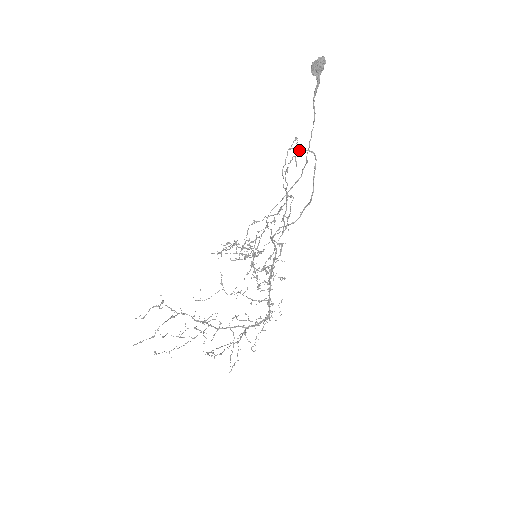
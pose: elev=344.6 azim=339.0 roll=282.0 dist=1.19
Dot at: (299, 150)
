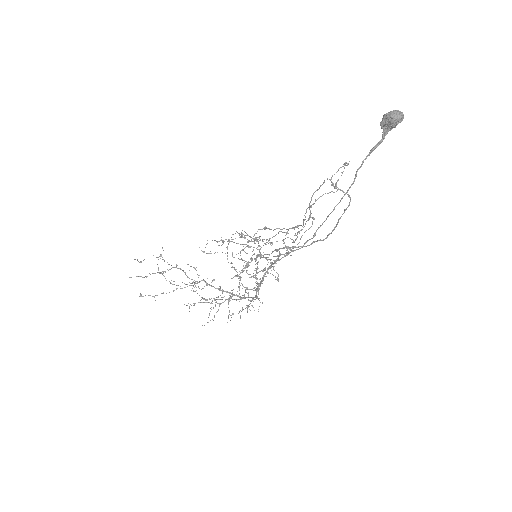
Dot at: (336, 187)
